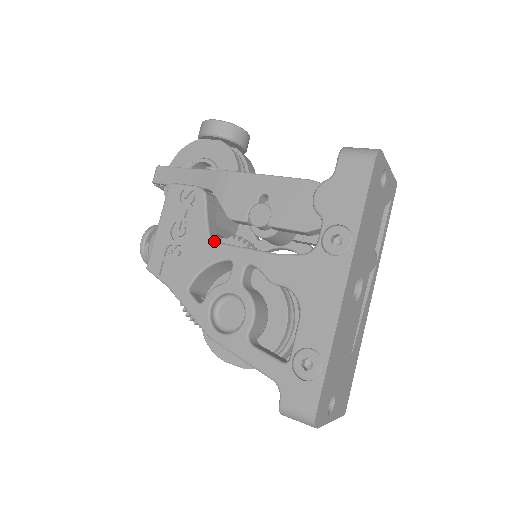
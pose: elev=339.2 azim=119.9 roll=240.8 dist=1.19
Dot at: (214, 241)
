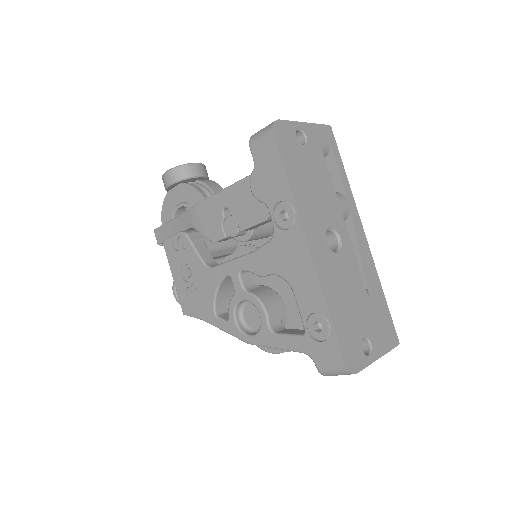
Dot at: (210, 267)
